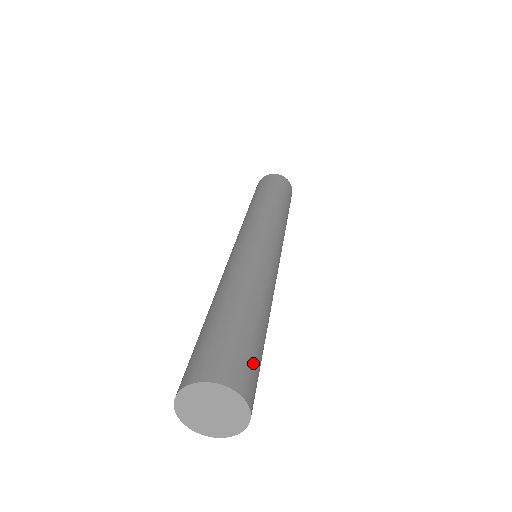
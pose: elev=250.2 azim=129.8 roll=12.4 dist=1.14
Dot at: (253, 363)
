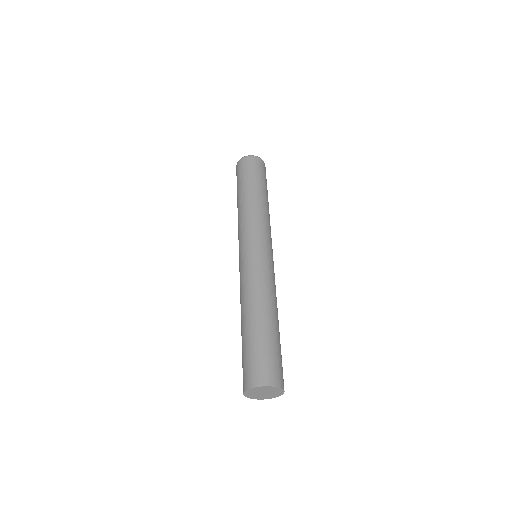
Dot at: (269, 359)
